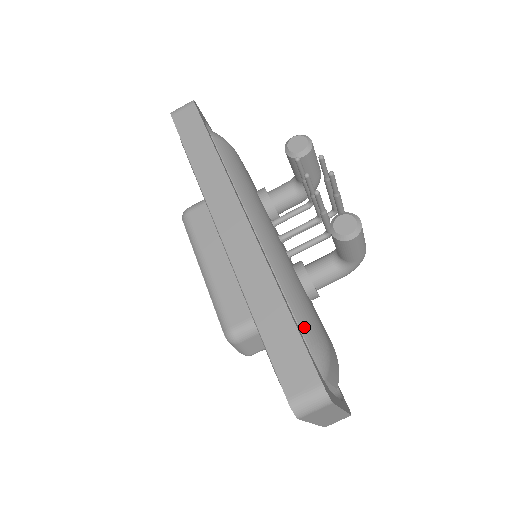
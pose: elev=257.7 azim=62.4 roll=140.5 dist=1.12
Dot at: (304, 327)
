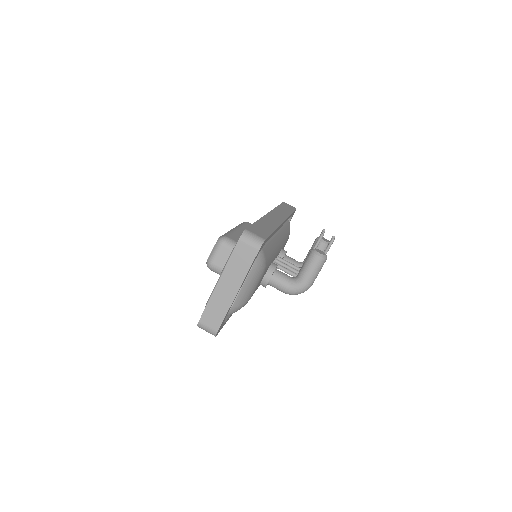
Dot at: (267, 249)
